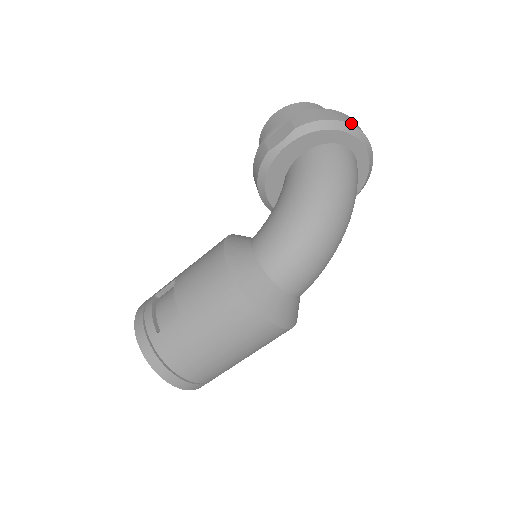
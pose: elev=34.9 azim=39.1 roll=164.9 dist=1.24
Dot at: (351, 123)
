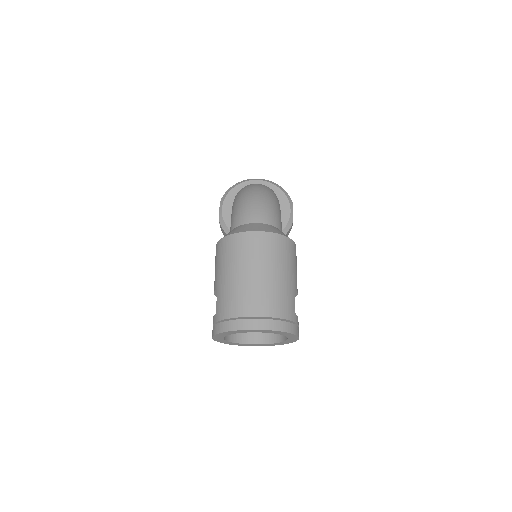
Dot at: occluded
